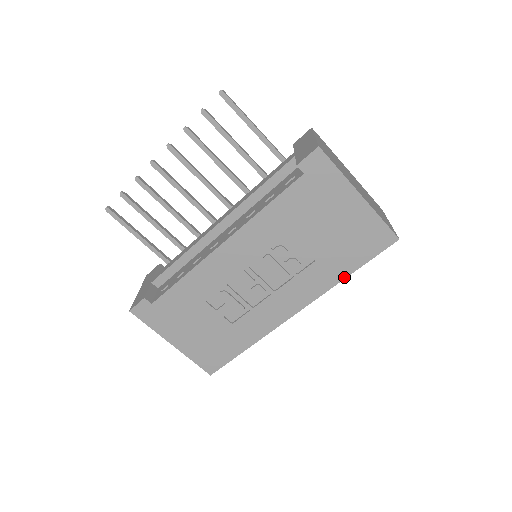
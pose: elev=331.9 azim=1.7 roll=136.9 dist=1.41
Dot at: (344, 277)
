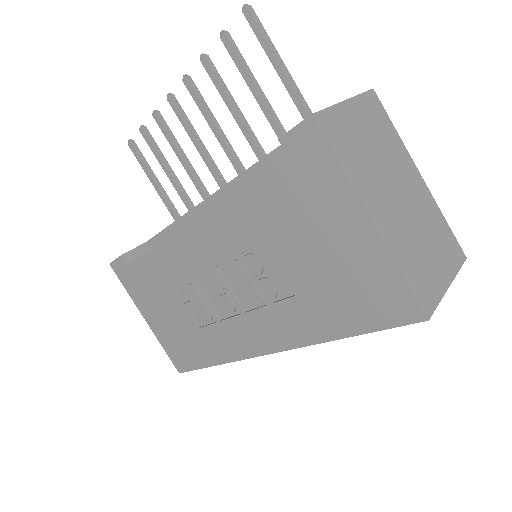
Dot at: (333, 337)
